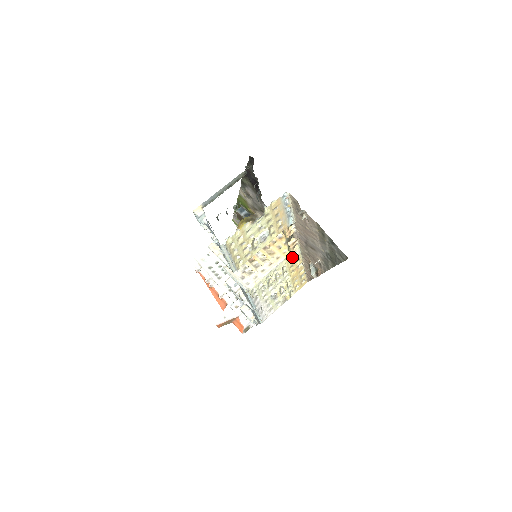
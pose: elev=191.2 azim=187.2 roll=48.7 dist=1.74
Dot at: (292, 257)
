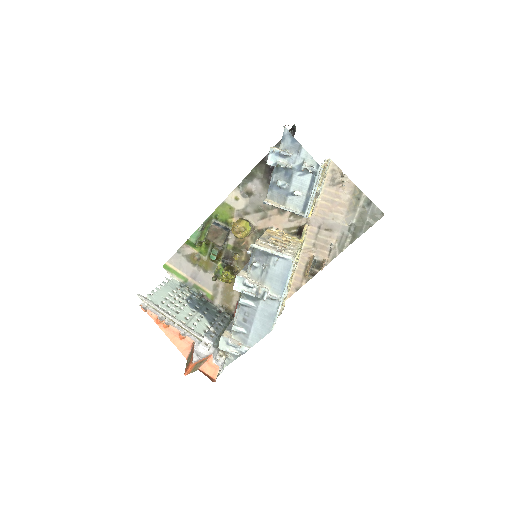
Dot at: (300, 249)
